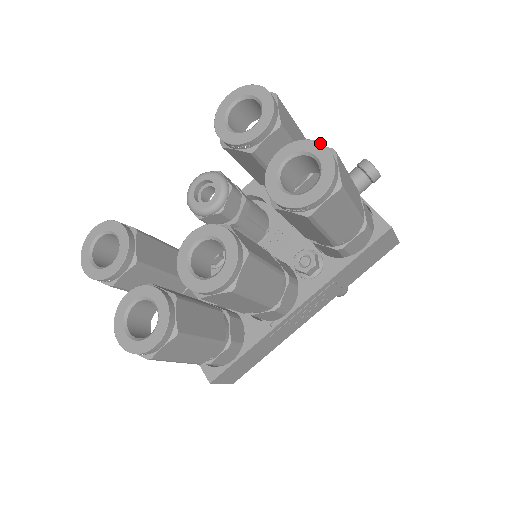
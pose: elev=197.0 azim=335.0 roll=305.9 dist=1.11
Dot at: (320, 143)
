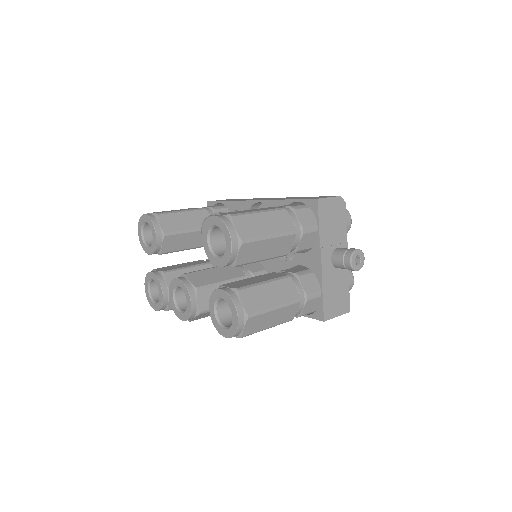
Dot at: (236, 312)
